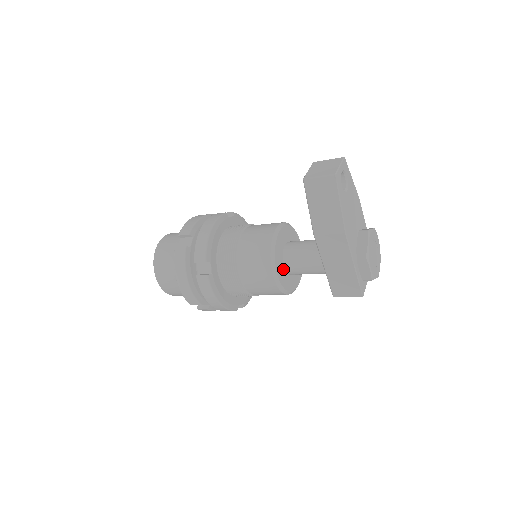
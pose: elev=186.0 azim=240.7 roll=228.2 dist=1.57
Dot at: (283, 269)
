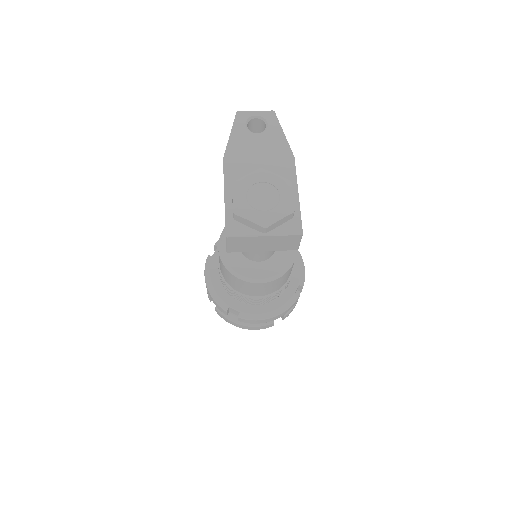
Dot at: occluded
